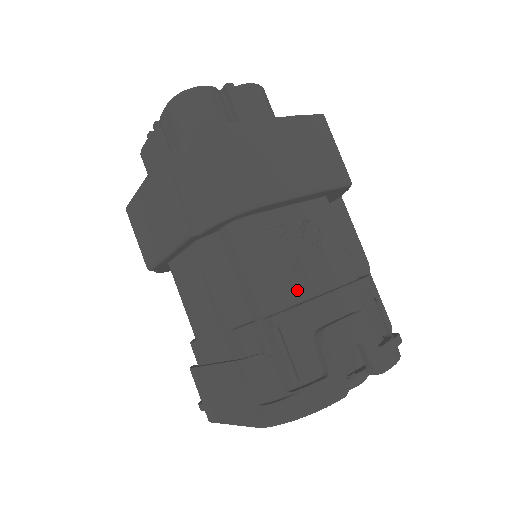
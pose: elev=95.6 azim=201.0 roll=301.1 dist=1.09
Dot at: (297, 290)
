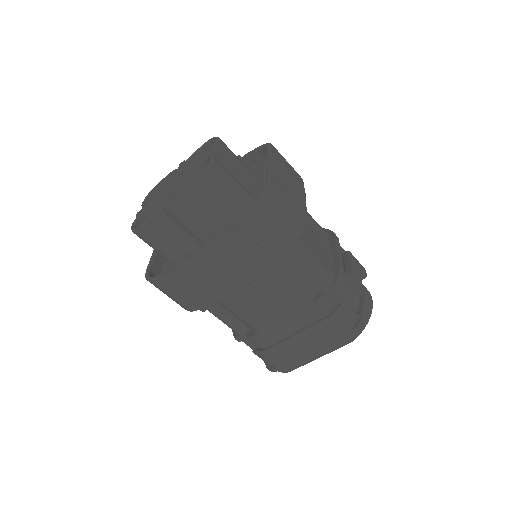
Dot at: (328, 260)
